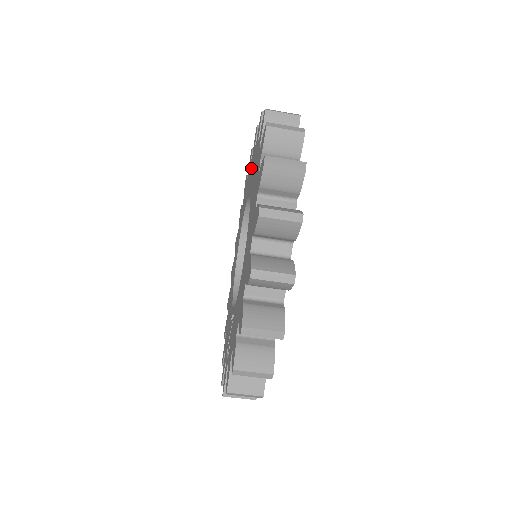
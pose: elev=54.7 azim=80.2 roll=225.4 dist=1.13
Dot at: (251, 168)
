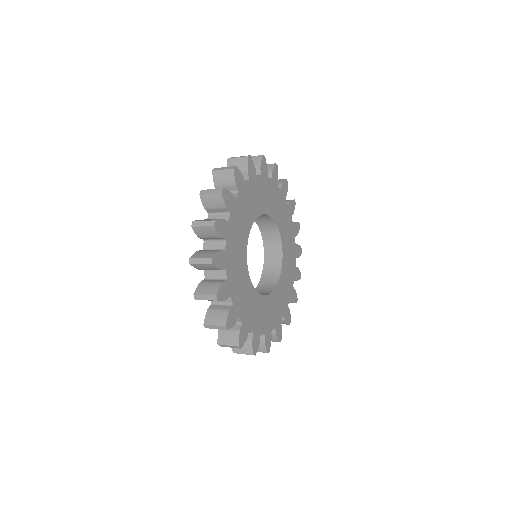
Dot at: occluded
